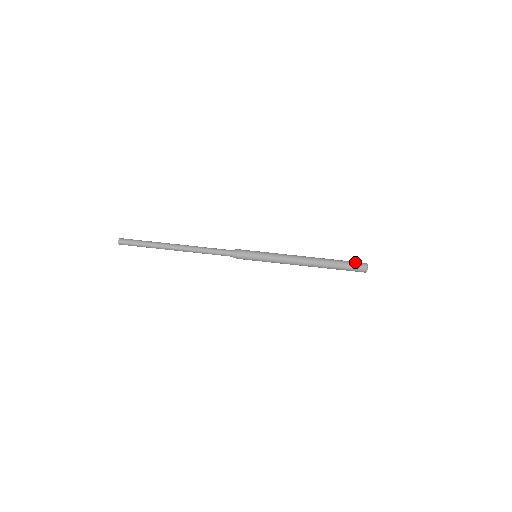
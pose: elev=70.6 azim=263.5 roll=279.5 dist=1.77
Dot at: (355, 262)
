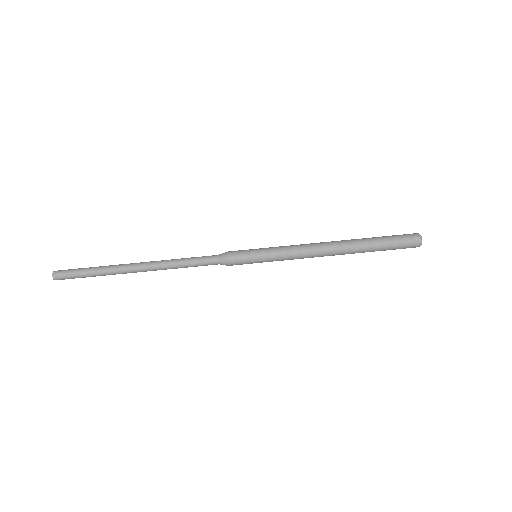
Dot at: occluded
